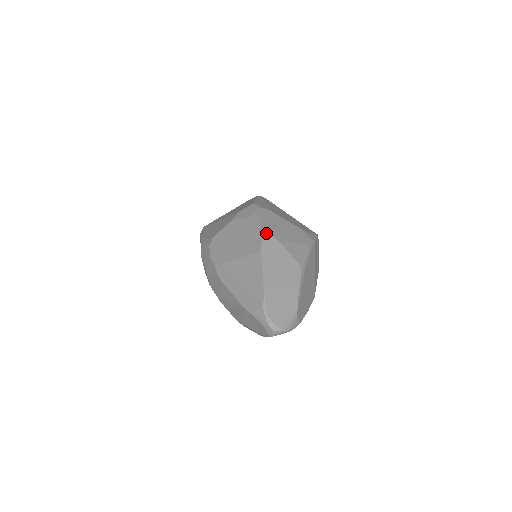
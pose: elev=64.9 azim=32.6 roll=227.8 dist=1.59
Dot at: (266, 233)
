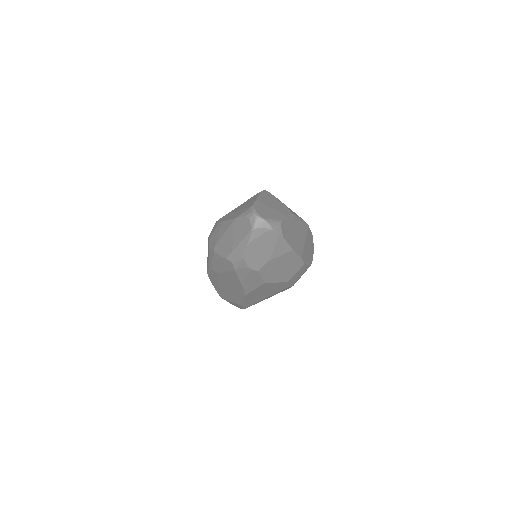
Dot at: (267, 191)
